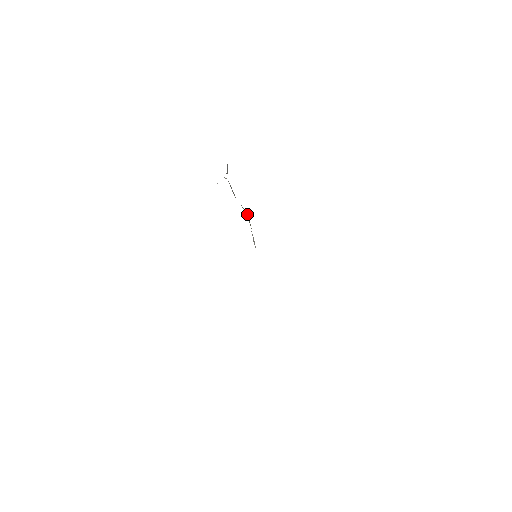
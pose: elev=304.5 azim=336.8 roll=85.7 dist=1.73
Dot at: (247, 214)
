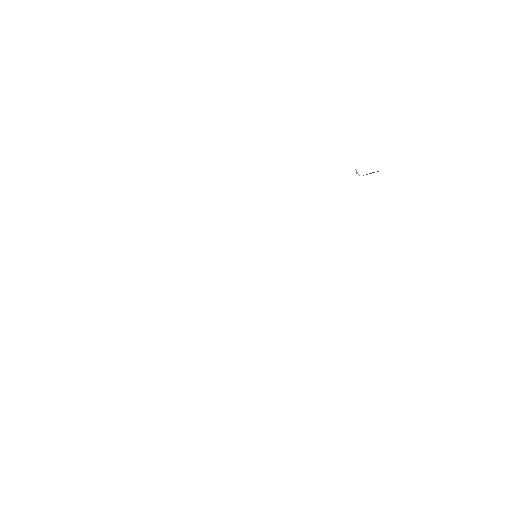
Dot at: occluded
